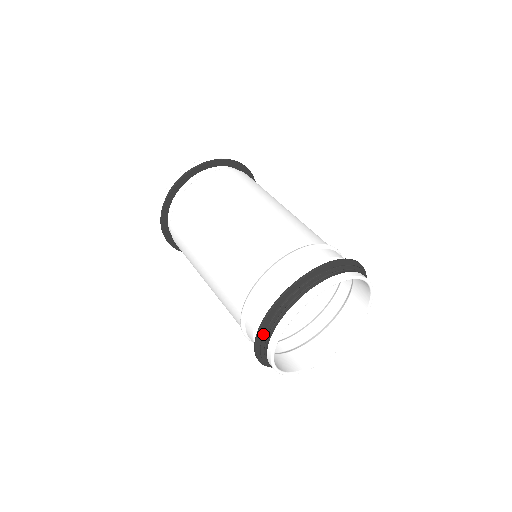
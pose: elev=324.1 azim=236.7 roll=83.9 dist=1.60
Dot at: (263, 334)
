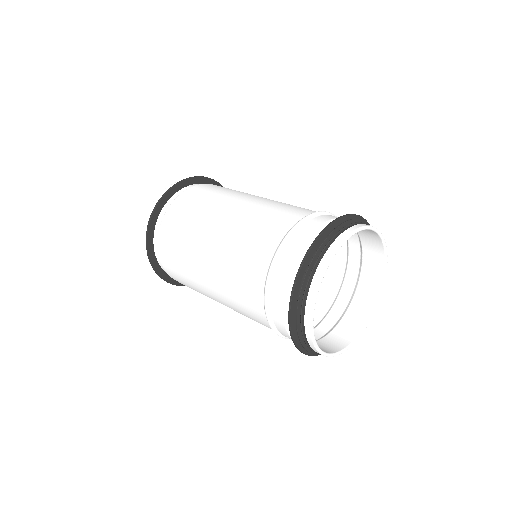
Dot at: (295, 317)
